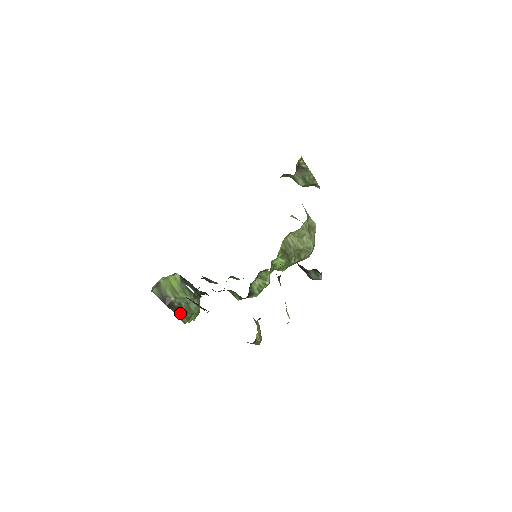
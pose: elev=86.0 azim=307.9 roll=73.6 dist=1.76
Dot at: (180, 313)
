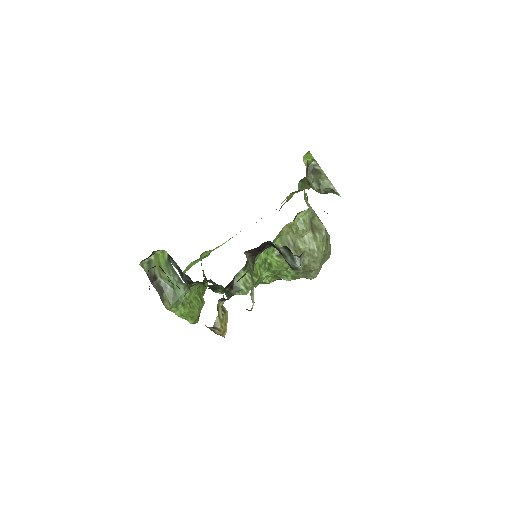
Dot at: (164, 296)
